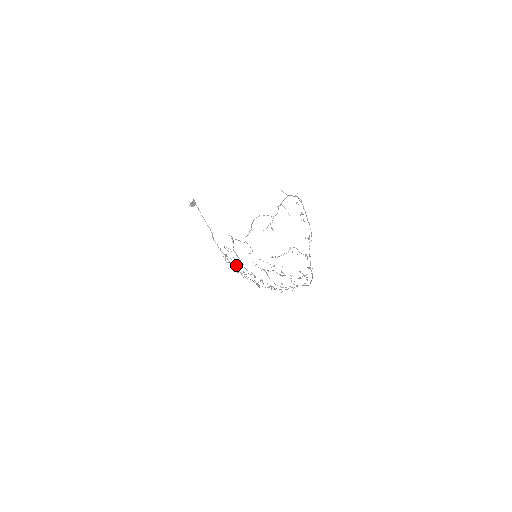
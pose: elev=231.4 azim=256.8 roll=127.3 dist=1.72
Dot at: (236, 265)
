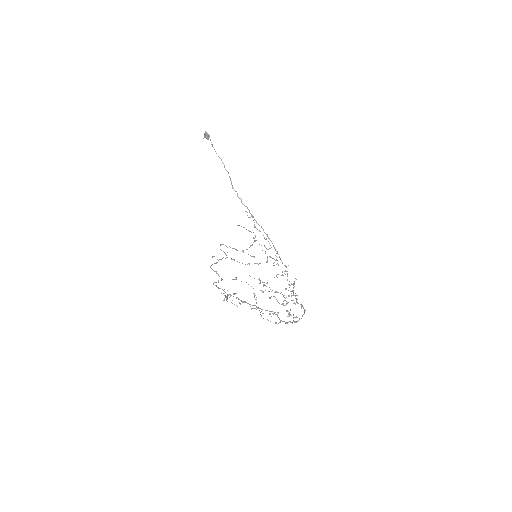
Dot at: (253, 232)
